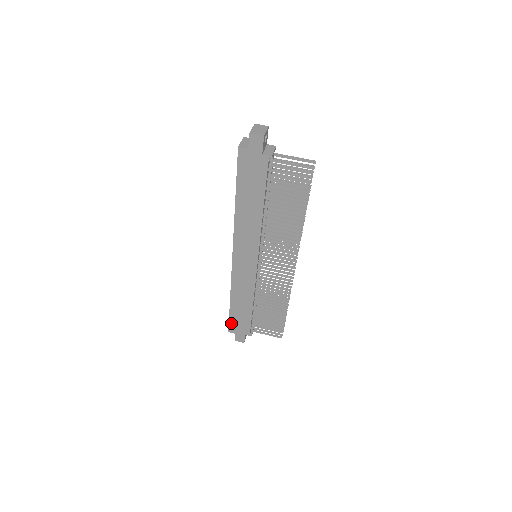
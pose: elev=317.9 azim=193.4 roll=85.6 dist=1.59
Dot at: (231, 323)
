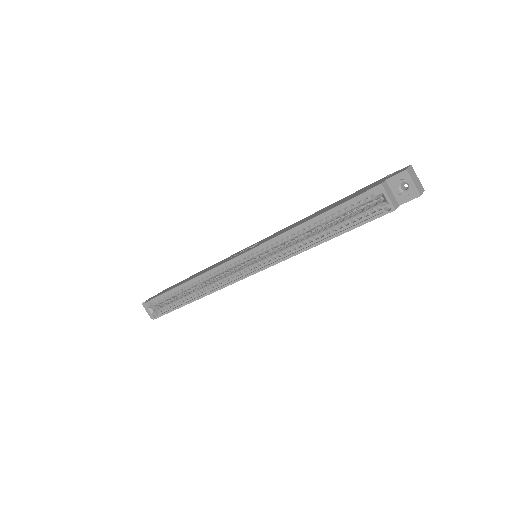
Dot at: (167, 313)
